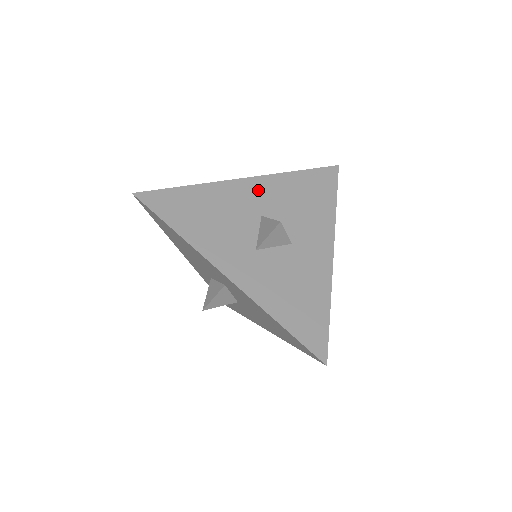
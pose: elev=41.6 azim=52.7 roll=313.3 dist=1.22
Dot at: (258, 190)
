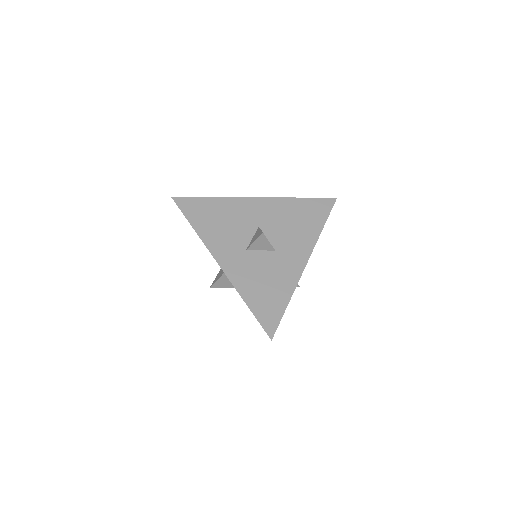
Dot at: (263, 208)
